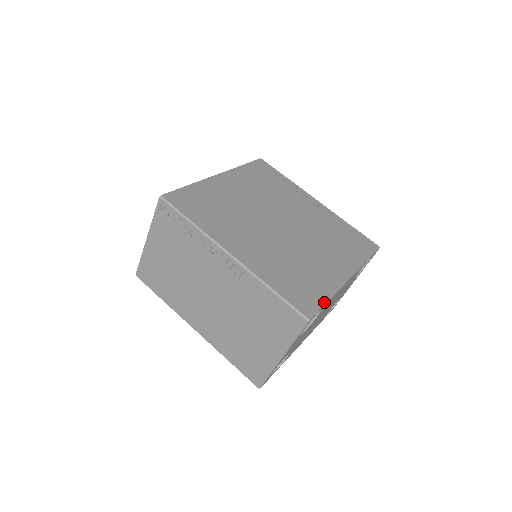
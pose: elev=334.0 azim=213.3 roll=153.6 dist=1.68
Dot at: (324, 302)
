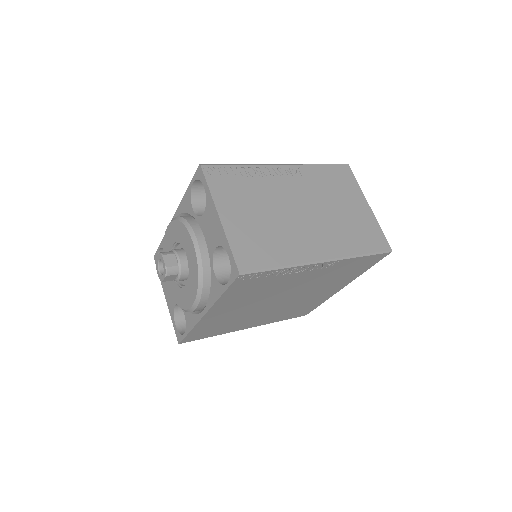
Dot at: occluded
